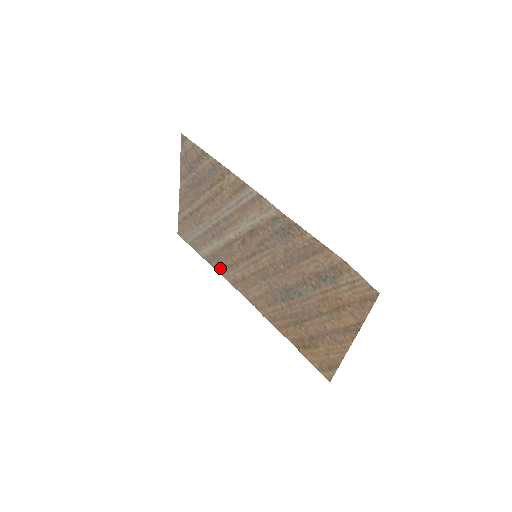
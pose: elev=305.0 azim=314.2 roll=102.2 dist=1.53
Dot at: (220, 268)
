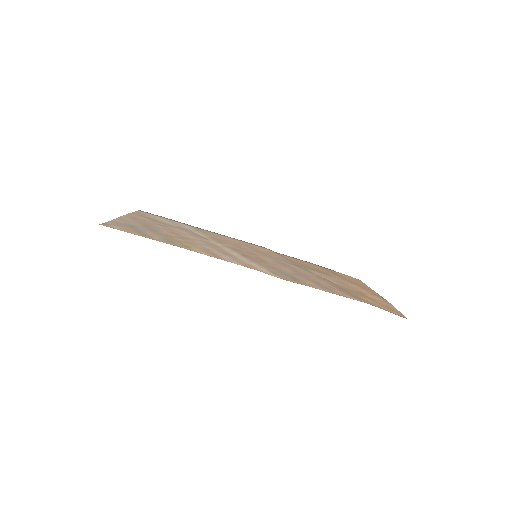
Dot at: (211, 233)
